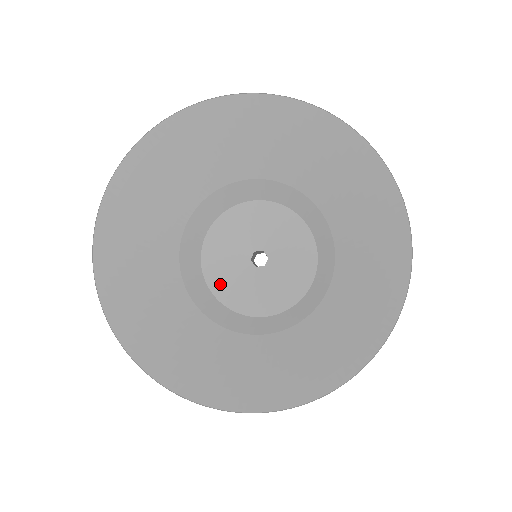
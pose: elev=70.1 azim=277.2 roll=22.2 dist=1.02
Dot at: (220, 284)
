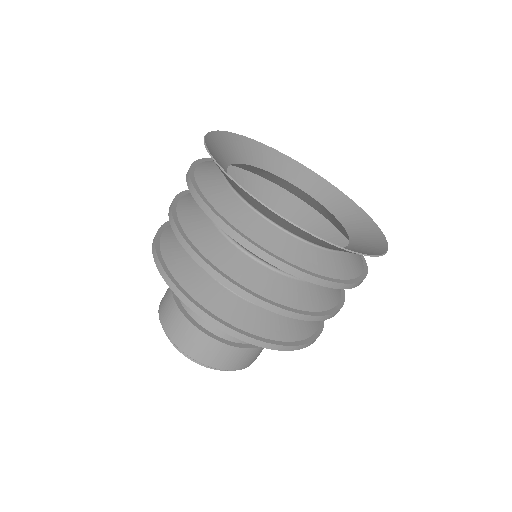
Dot at: occluded
